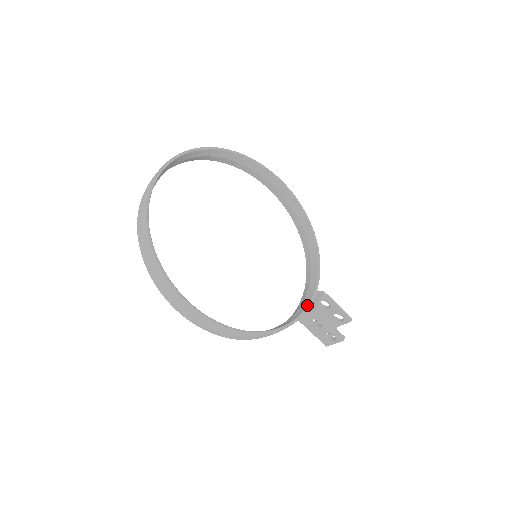
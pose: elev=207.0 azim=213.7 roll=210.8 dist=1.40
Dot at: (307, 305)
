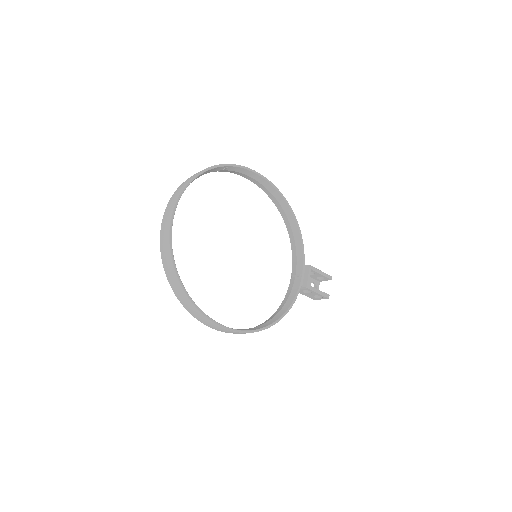
Dot at: (300, 282)
